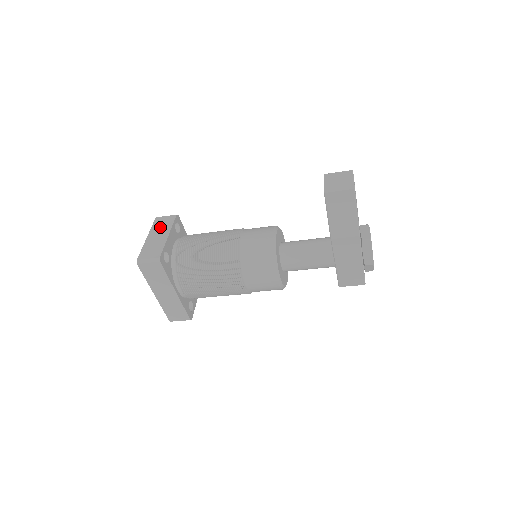
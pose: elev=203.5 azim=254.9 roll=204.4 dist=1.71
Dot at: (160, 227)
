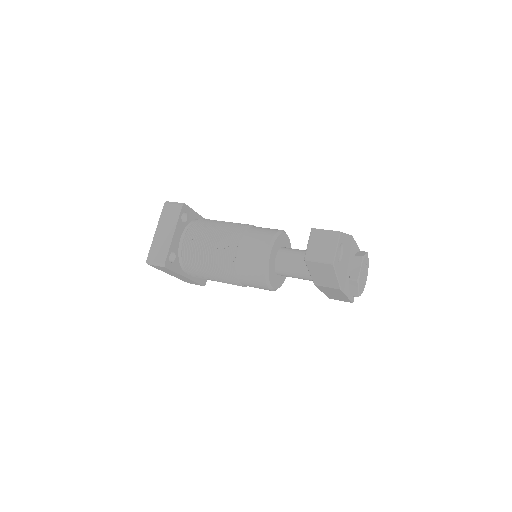
Dot at: (167, 220)
